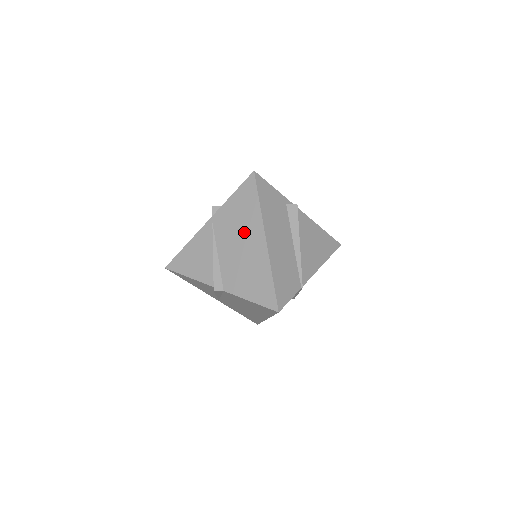
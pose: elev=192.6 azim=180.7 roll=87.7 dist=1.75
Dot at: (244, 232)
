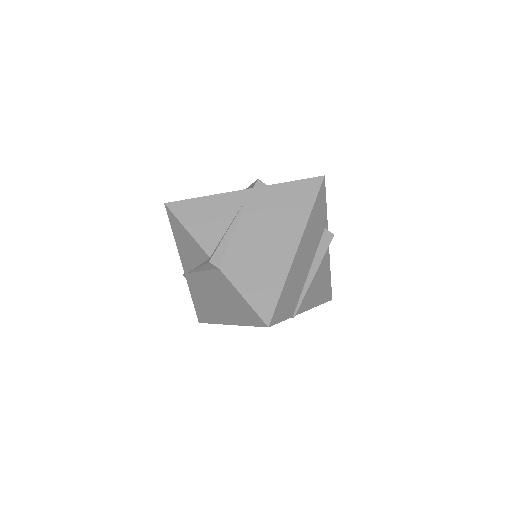
Dot at: (279, 225)
